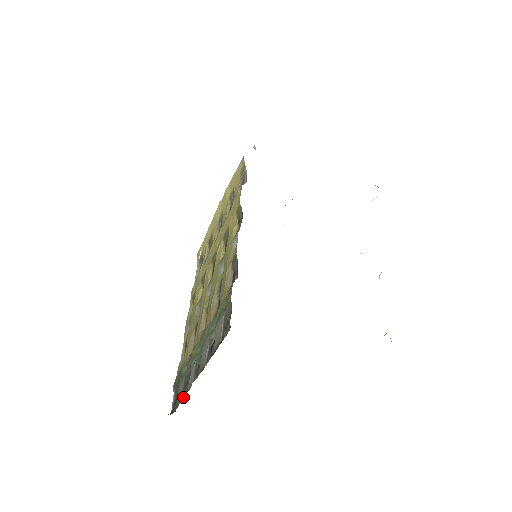
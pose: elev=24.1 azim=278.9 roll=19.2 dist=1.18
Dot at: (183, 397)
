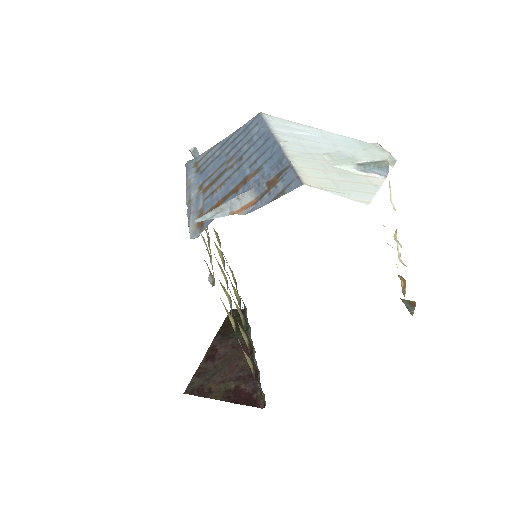
Dot at: (250, 328)
